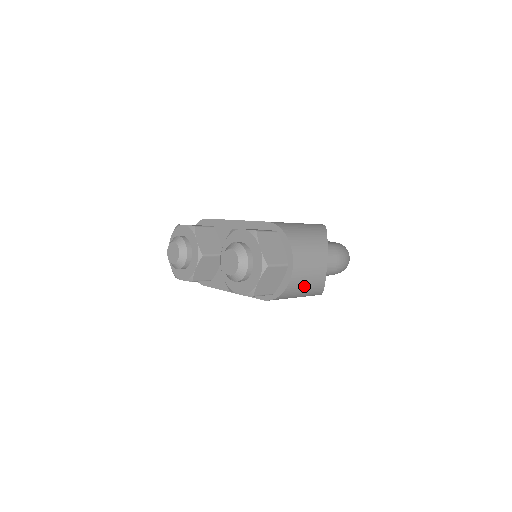
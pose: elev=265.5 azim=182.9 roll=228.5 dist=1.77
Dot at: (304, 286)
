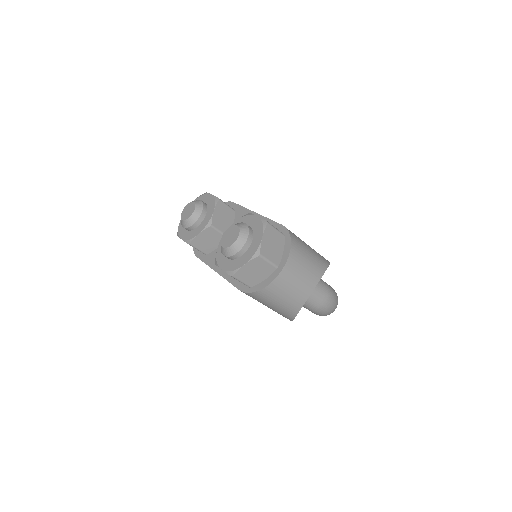
Dot at: (281, 297)
